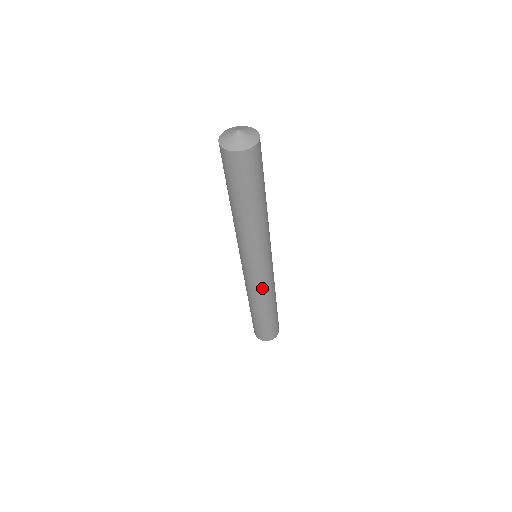
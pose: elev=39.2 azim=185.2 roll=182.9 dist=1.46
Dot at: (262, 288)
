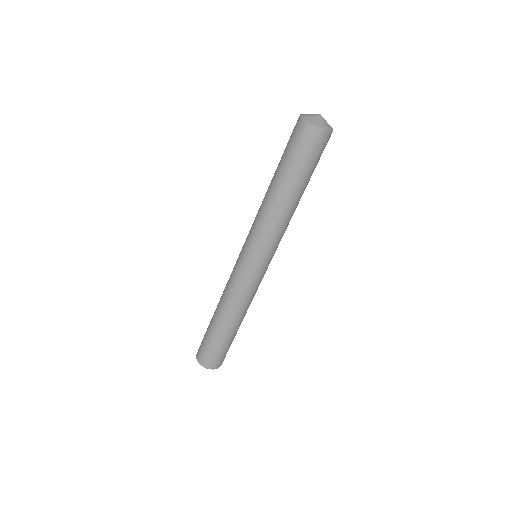
Dot at: (254, 292)
